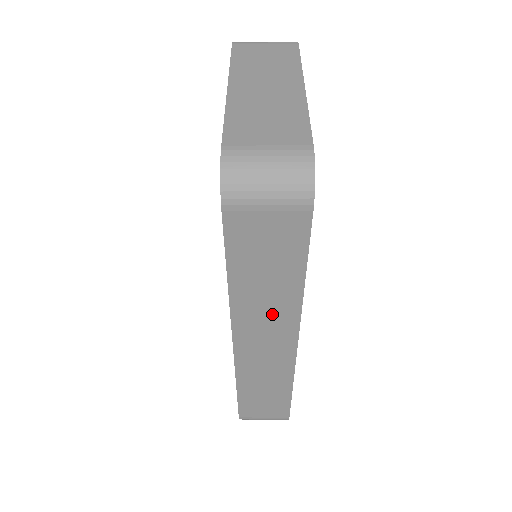
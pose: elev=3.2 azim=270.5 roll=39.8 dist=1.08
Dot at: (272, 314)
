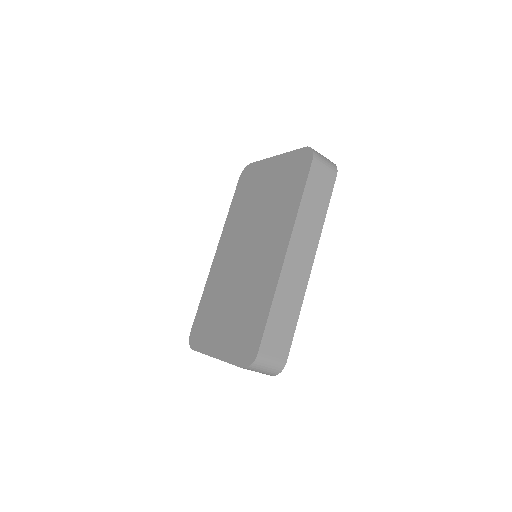
Dot at: (310, 232)
